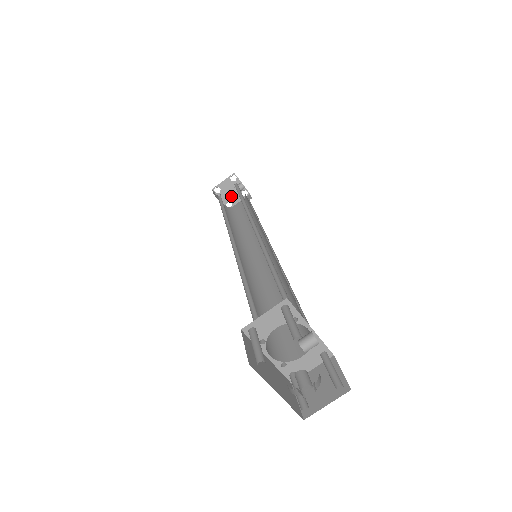
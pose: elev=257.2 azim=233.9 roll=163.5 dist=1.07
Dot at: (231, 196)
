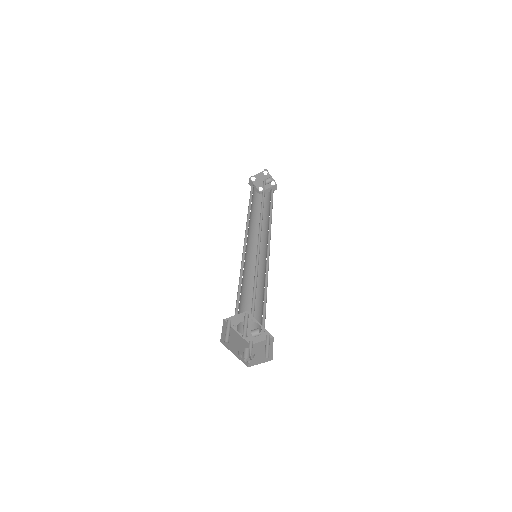
Dot at: occluded
